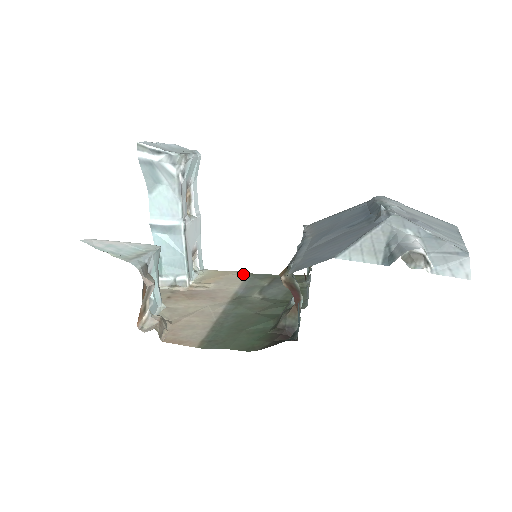
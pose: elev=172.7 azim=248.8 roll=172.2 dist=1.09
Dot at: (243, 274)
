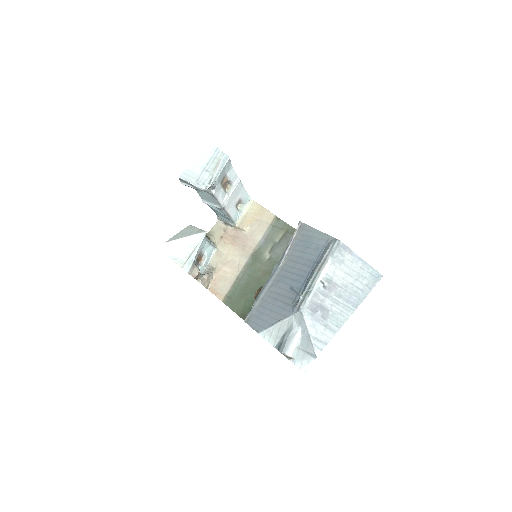
Dot at: (271, 217)
